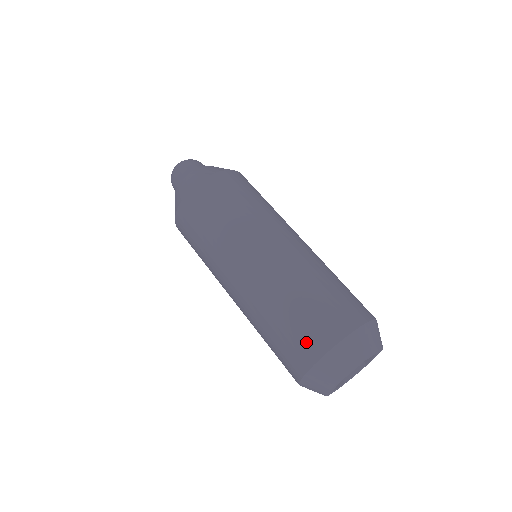
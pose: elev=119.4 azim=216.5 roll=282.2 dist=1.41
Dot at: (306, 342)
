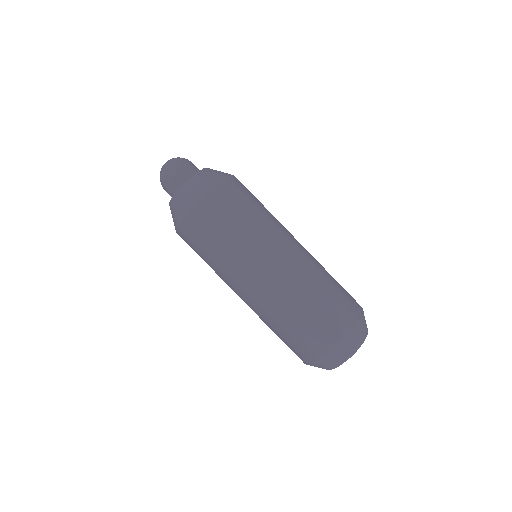
Dot at: (339, 320)
